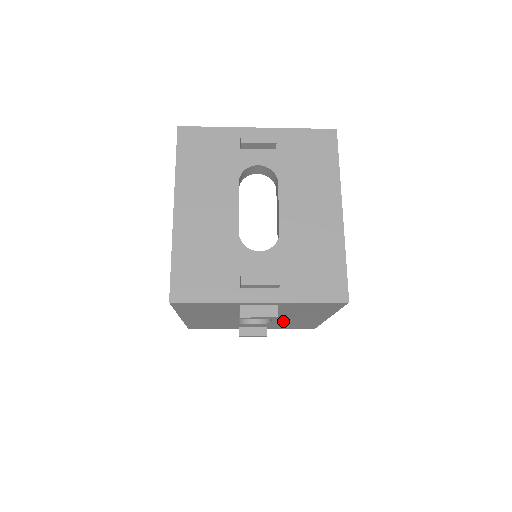
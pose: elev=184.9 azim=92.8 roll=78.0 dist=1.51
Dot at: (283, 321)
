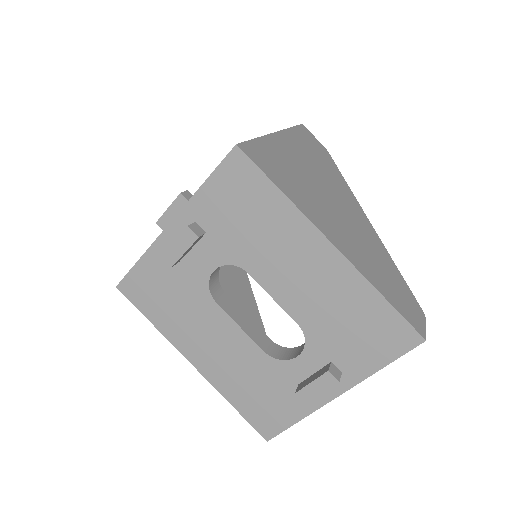
Dot at: (307, 309)
